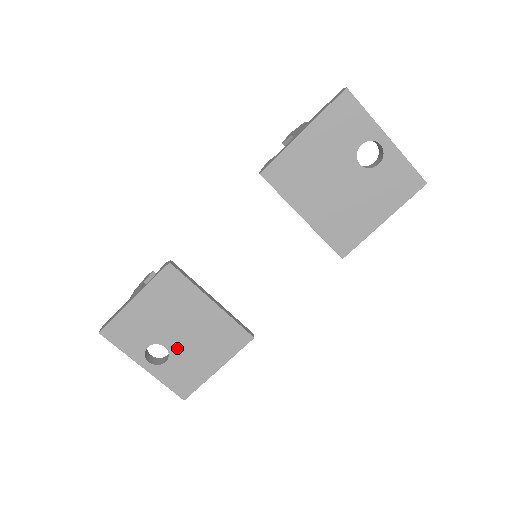
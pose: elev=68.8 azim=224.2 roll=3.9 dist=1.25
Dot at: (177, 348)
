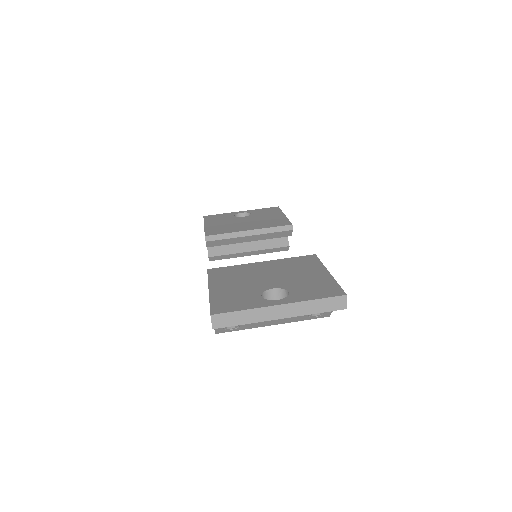
Dot at: (282, 284)
